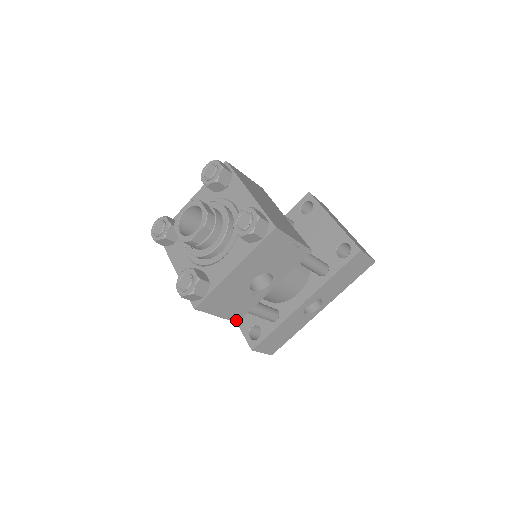
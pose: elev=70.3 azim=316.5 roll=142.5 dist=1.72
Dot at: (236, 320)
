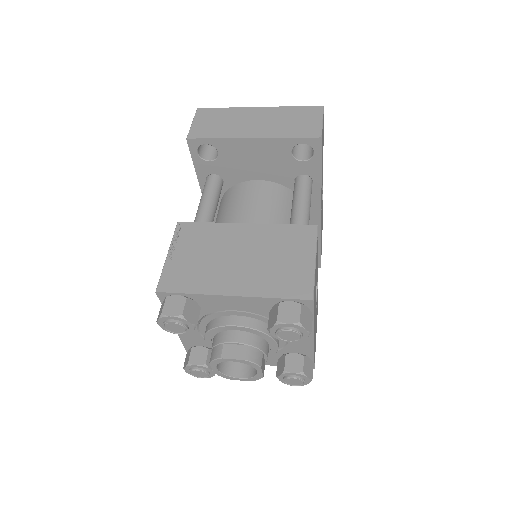
Dot at: occluded
